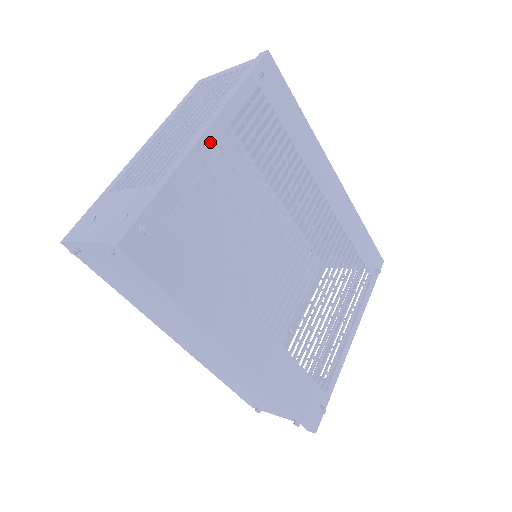
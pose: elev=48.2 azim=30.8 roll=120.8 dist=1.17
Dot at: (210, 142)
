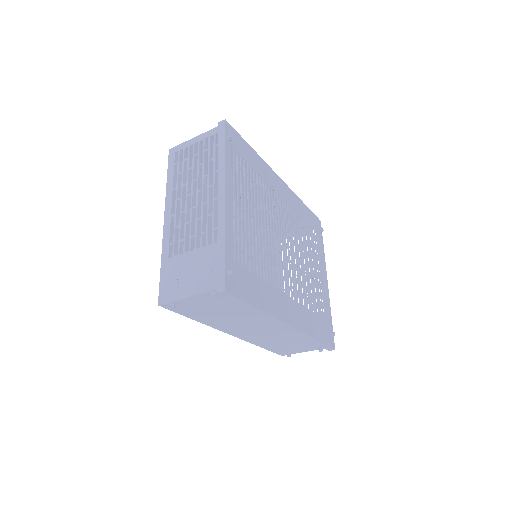
Dot at: (229, 201)
